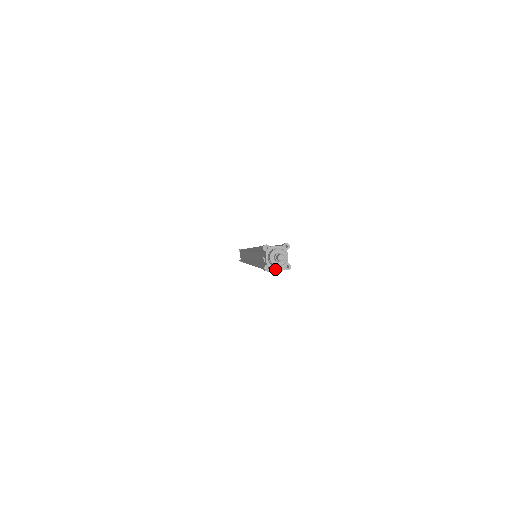
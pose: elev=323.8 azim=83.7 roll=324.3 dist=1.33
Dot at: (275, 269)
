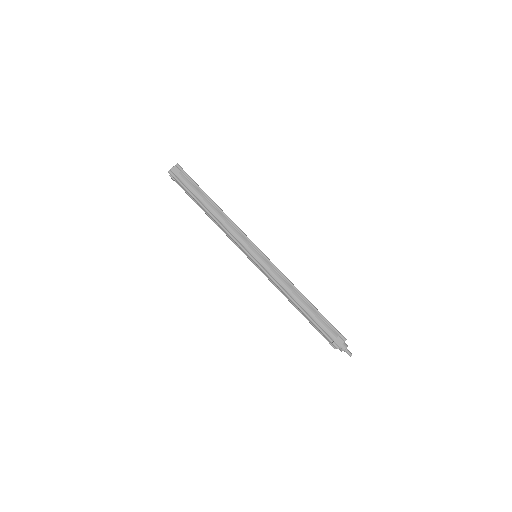
Dot at: occluded
